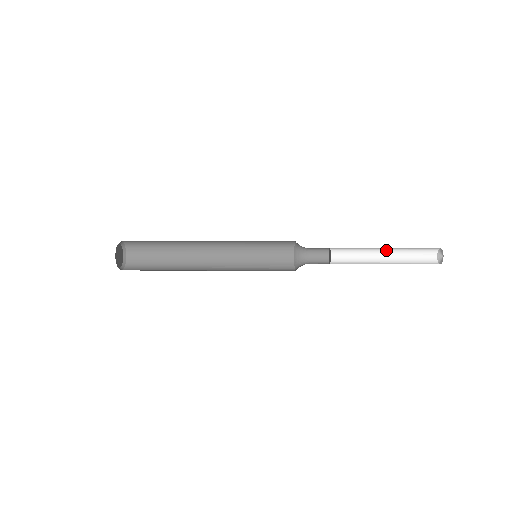
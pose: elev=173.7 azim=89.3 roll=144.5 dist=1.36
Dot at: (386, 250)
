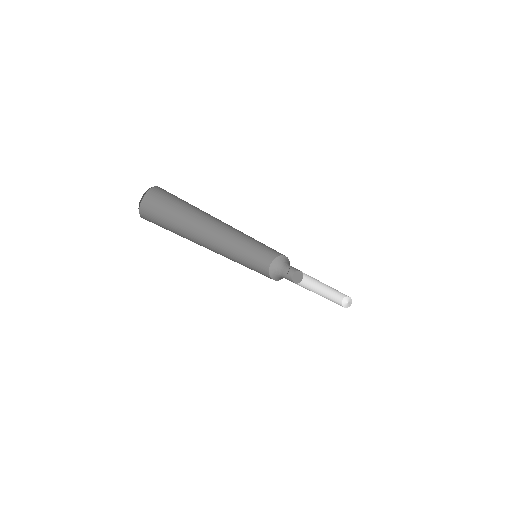
Dot at: (324, 285)
